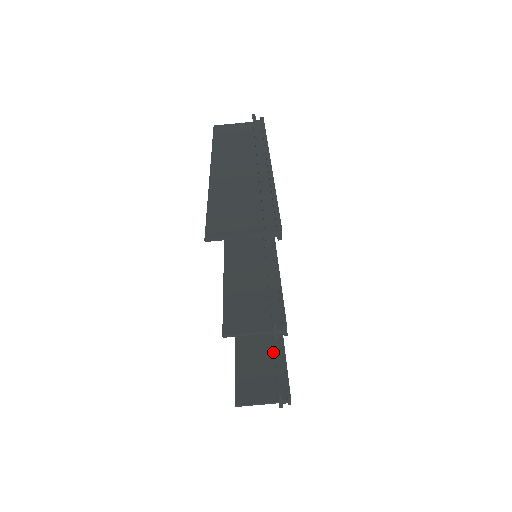
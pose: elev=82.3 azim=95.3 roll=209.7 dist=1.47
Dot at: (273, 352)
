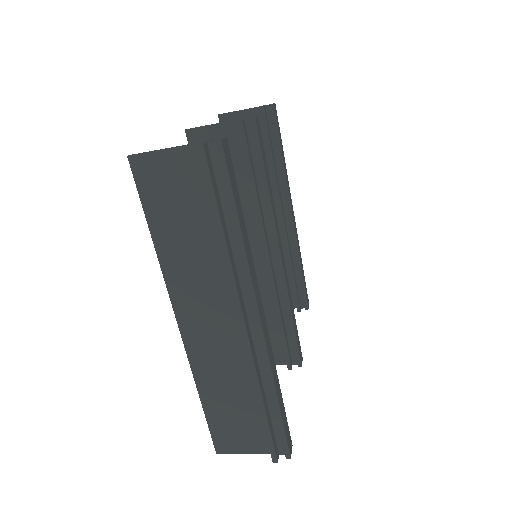
Dot at: occluded
